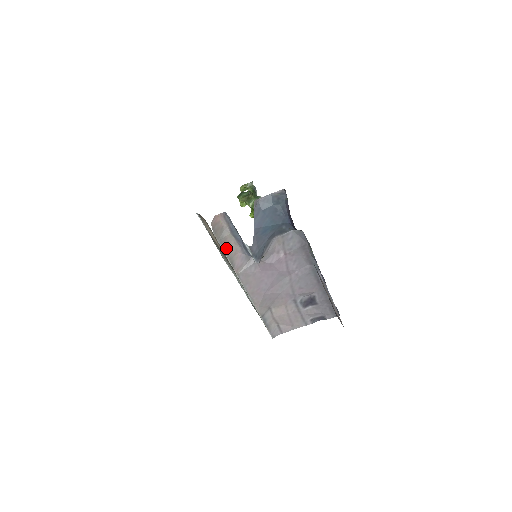
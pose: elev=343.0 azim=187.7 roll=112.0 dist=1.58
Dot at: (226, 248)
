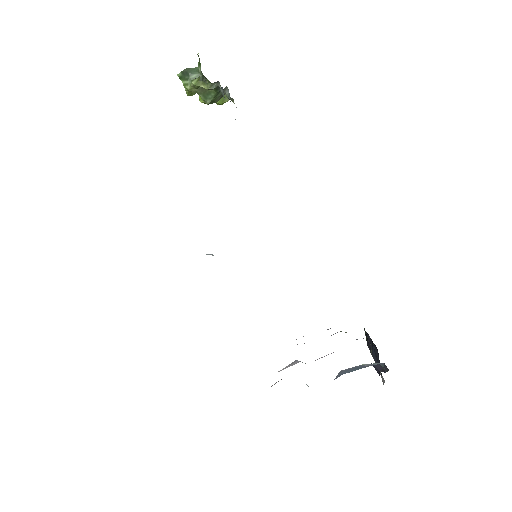
Dot at: occluded
